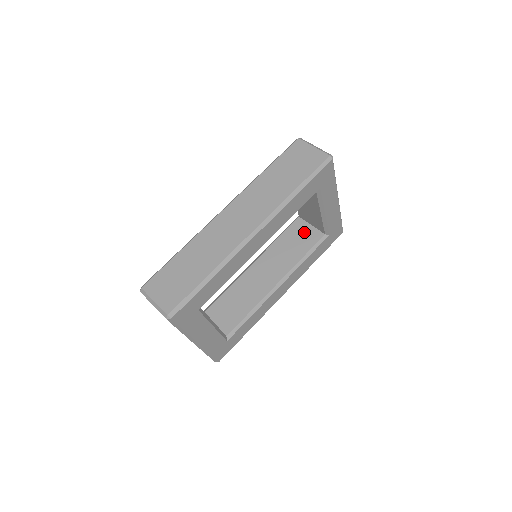
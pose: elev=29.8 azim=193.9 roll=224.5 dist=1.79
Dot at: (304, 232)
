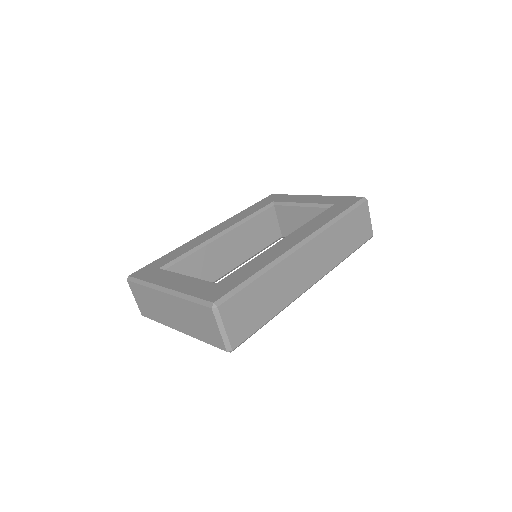
Dot at: (271, 225)
